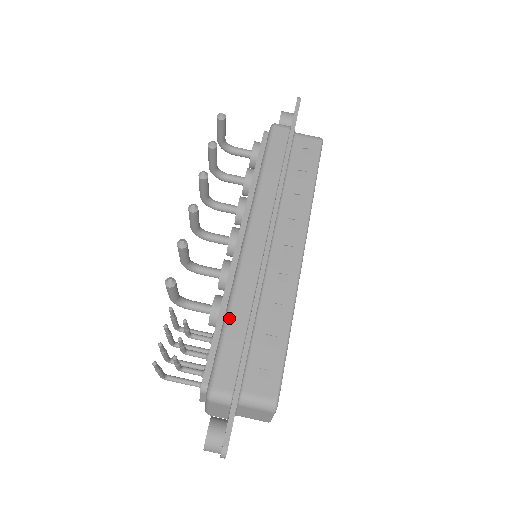
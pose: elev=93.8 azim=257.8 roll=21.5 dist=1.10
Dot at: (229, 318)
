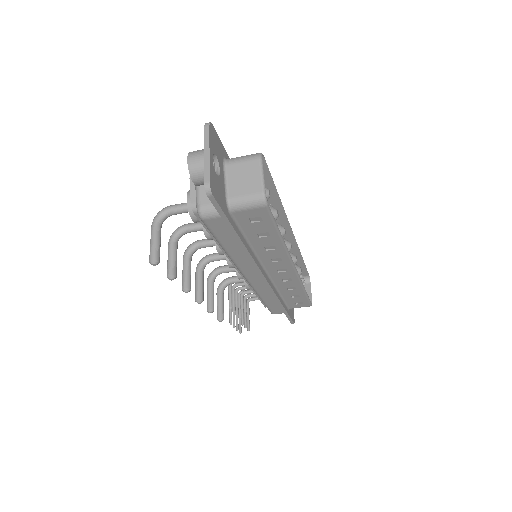
Dot at: (263, 301)
